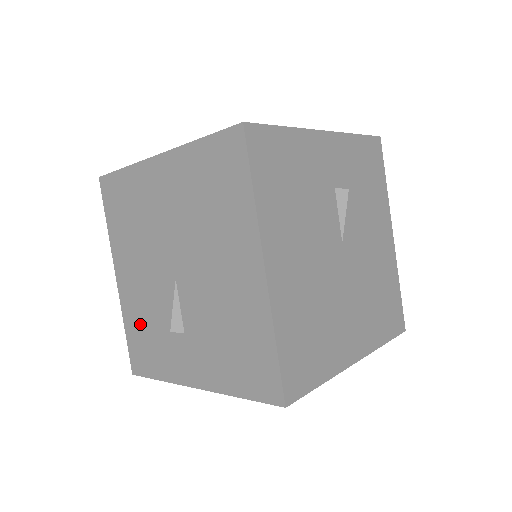
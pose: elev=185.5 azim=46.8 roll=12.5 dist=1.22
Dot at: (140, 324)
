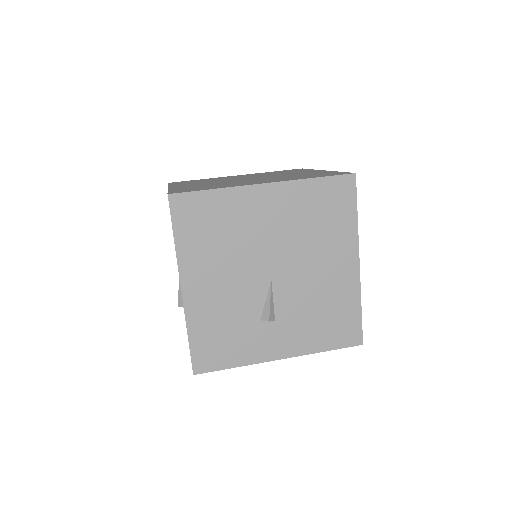
Dot at: (215, 326)
